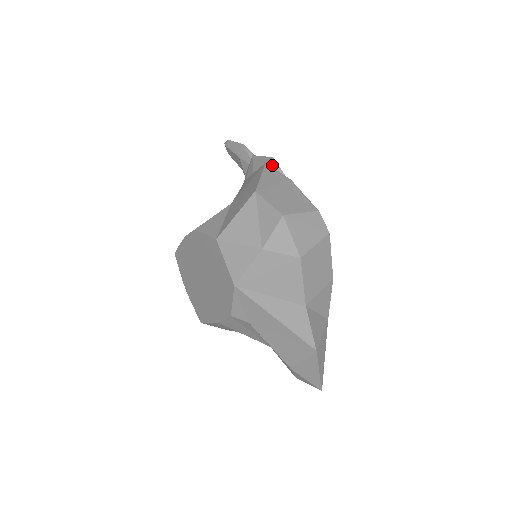
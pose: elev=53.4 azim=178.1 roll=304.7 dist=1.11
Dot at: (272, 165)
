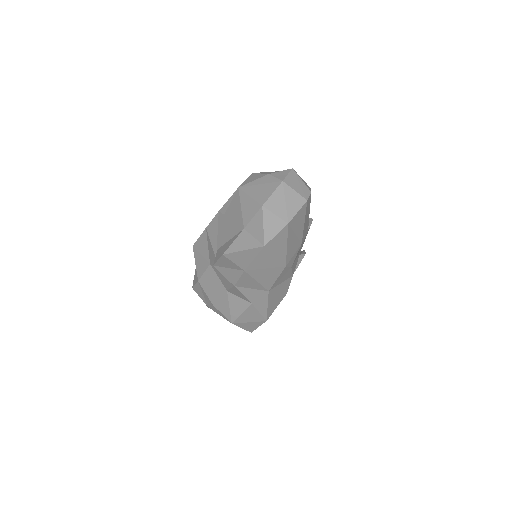
Dot at: (309, 219)
